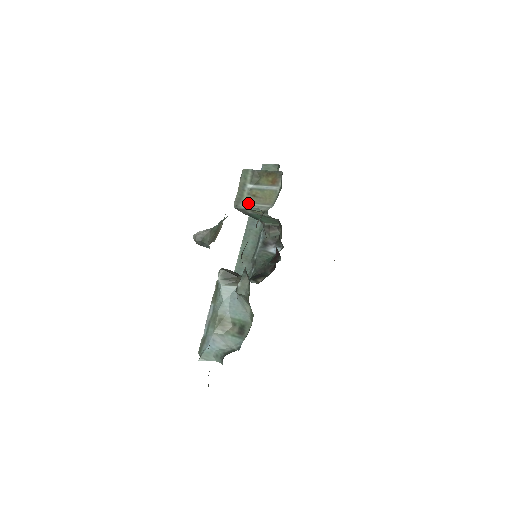
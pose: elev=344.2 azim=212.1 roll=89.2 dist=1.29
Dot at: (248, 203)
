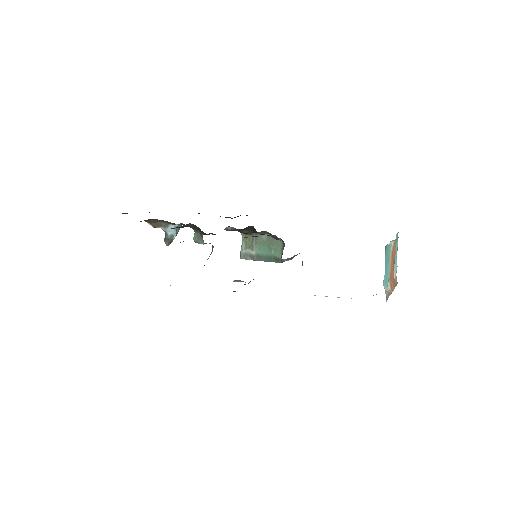
Dot at: (243, 246)
